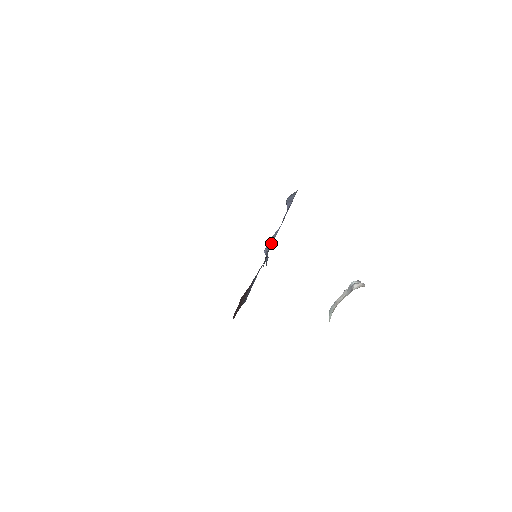
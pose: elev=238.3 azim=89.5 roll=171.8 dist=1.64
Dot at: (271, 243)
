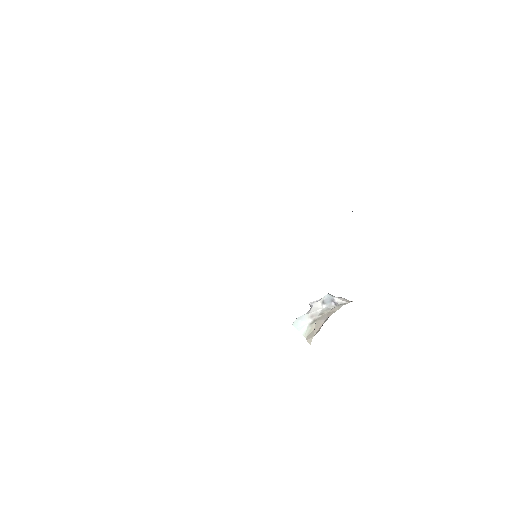
Dot at: occluded
